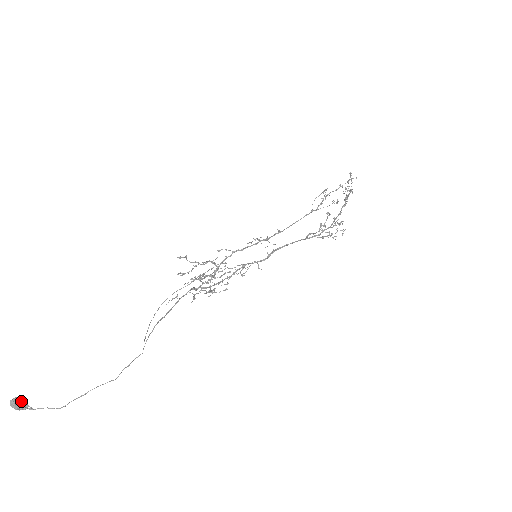
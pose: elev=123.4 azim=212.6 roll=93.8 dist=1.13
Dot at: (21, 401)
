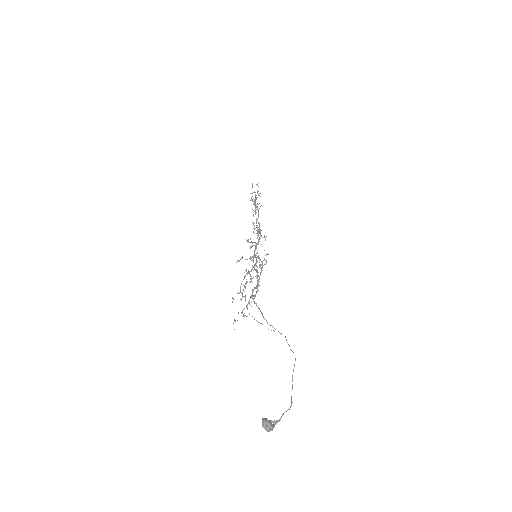
Dot at: (267, 420)
